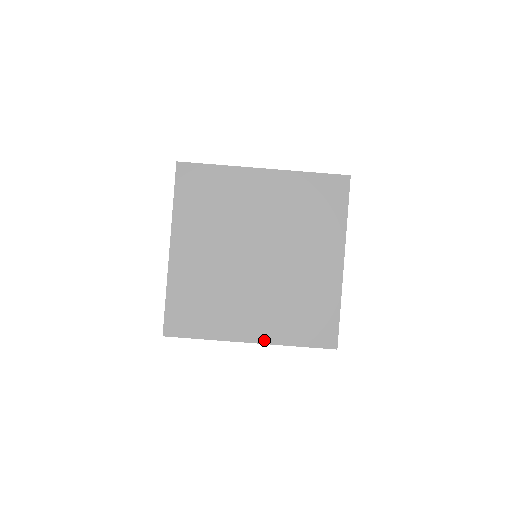
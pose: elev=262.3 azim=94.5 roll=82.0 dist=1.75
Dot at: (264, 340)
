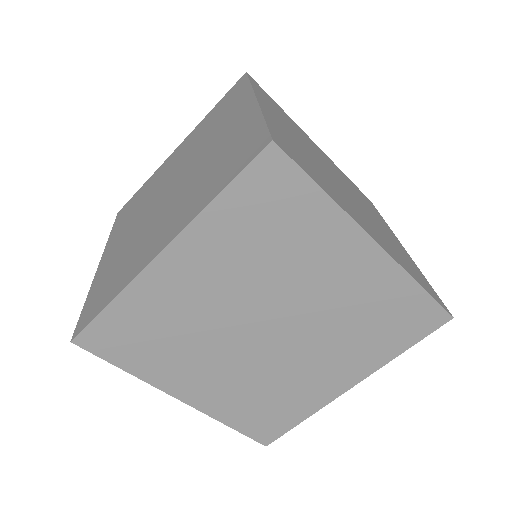
Dot at: (199, 406)
